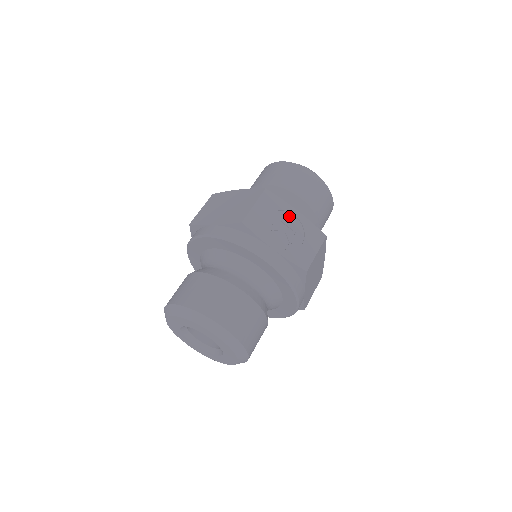
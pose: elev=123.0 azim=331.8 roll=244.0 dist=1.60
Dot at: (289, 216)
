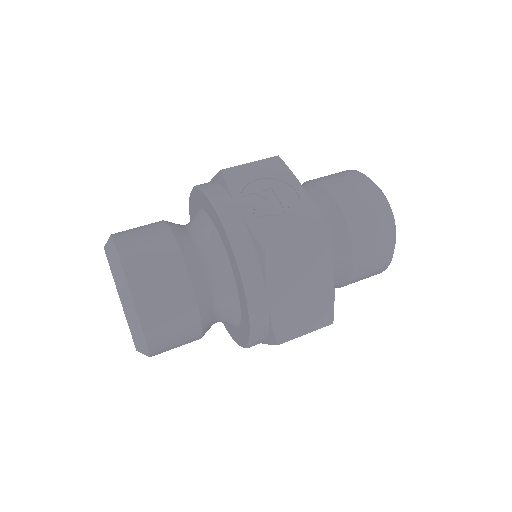
Dot at: (289, 191)
